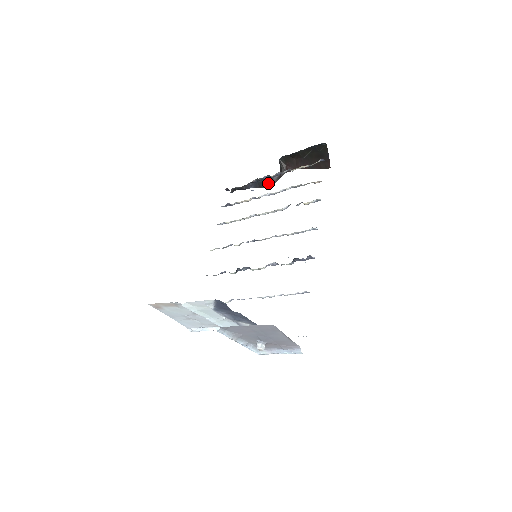
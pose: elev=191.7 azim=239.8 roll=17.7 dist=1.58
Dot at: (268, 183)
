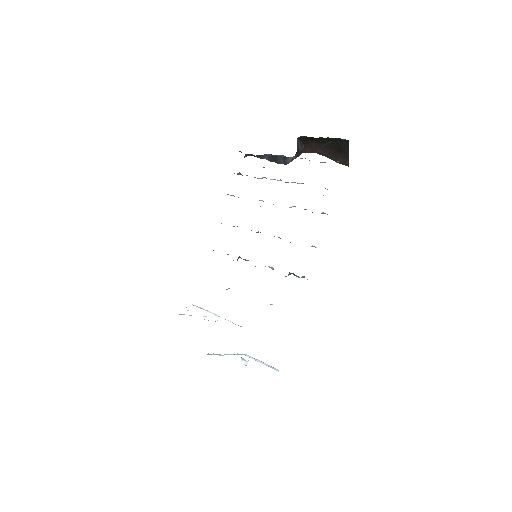
Dot at: (282, 161)
